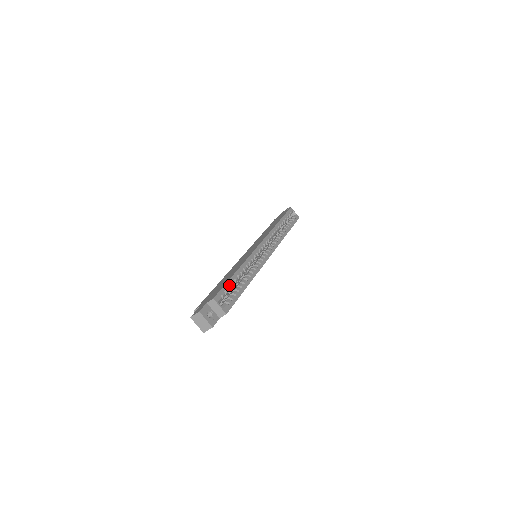
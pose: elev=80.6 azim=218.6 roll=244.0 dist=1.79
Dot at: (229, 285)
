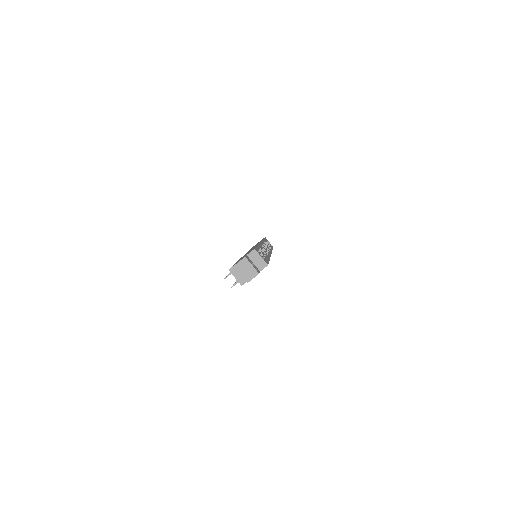
Dot at: occluded
